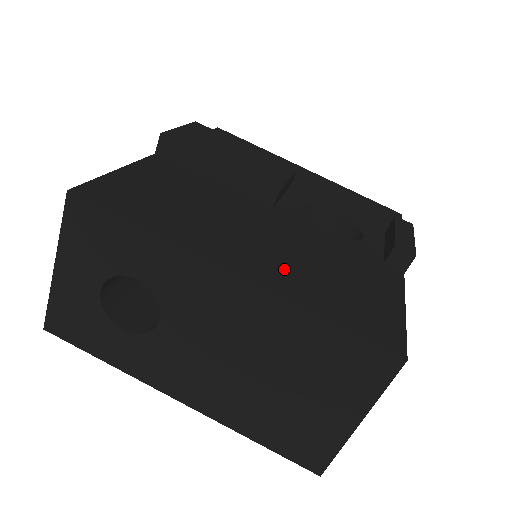
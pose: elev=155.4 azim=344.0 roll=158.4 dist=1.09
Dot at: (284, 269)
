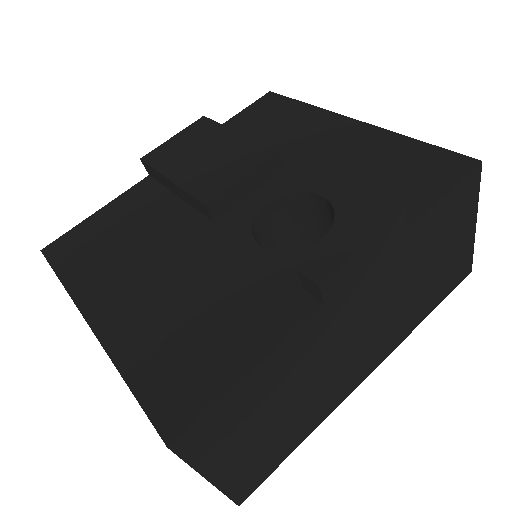
Dot at: (144, 315)
